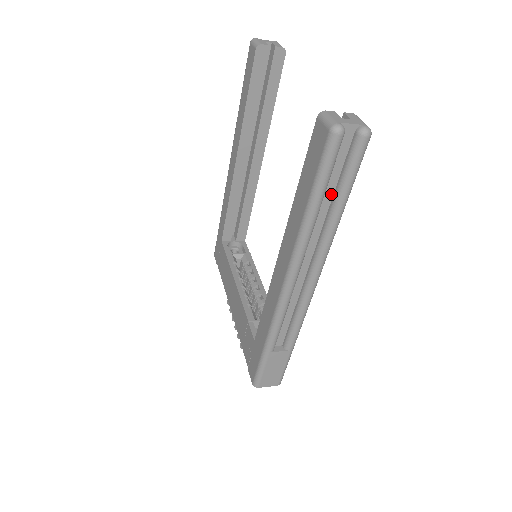
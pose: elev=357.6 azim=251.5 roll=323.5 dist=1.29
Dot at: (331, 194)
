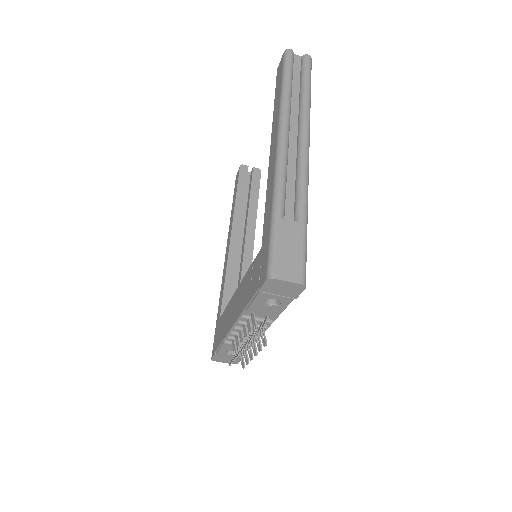
Dot at: (298, 89)
